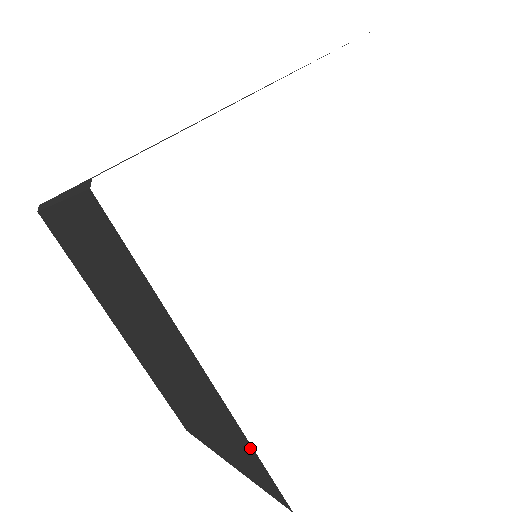
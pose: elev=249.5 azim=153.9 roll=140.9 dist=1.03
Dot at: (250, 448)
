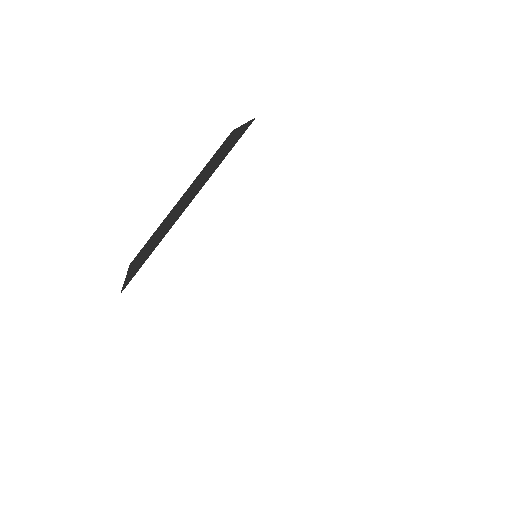
Dot at: occluded
